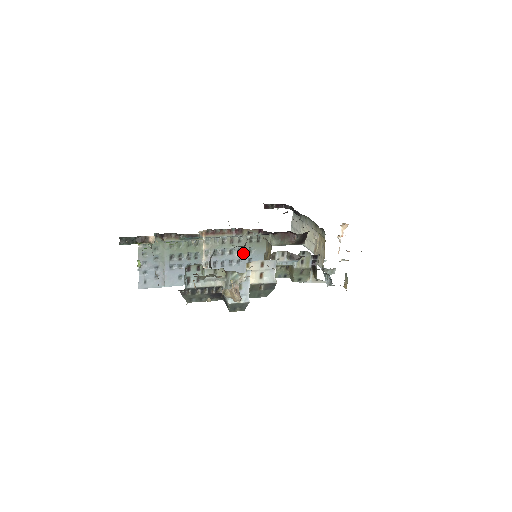
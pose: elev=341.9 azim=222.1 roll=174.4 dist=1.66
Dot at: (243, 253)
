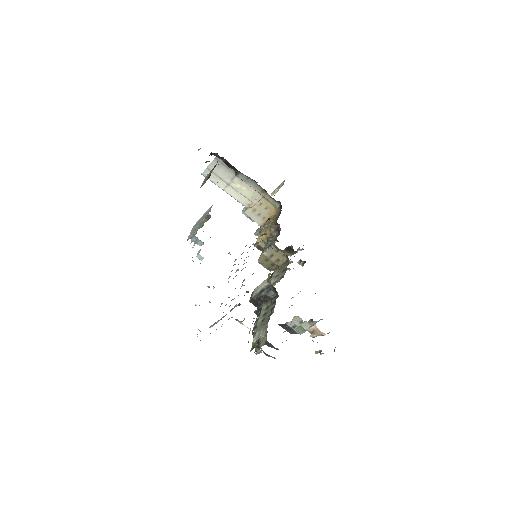
Dot at: occluded
